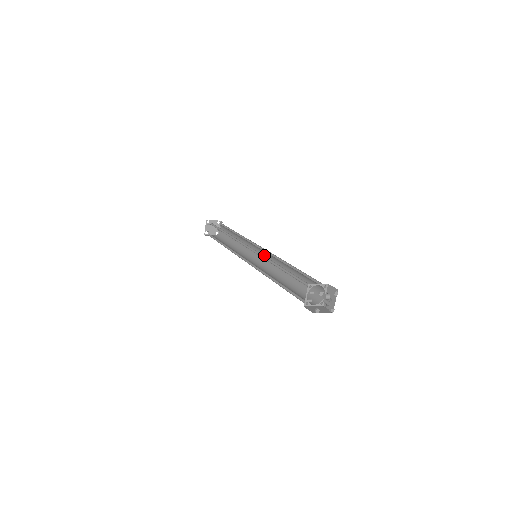
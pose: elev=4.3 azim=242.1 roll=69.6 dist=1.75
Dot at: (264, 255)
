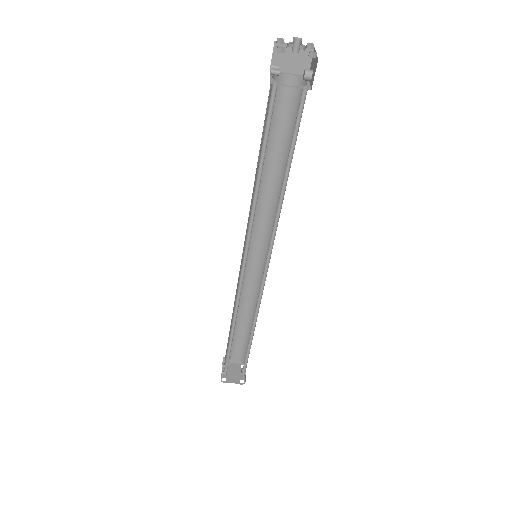
Dot at: occluded
